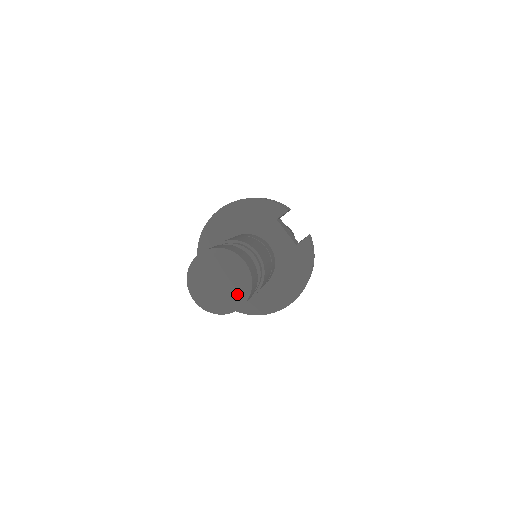
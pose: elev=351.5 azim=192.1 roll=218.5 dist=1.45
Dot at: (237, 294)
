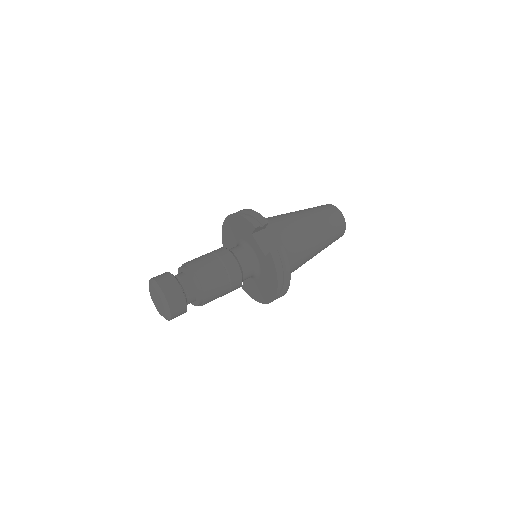
Dot at: (164, 311)
